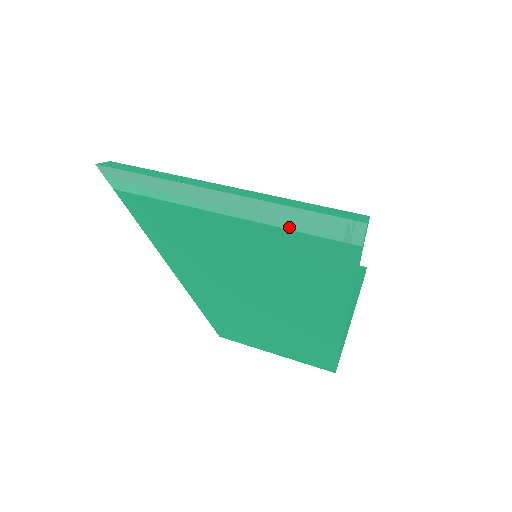
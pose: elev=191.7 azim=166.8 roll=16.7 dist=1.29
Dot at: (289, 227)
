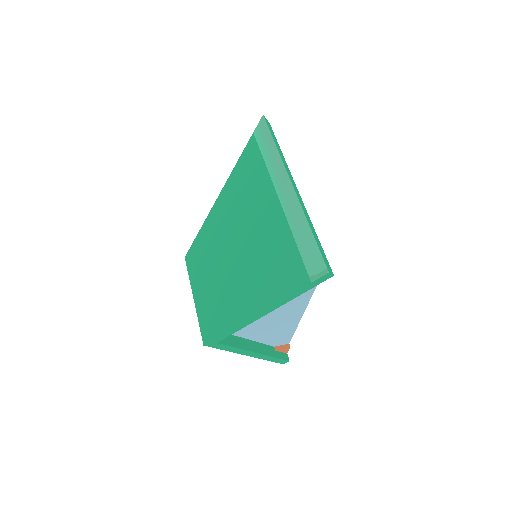
Dot at: (295, 235)
